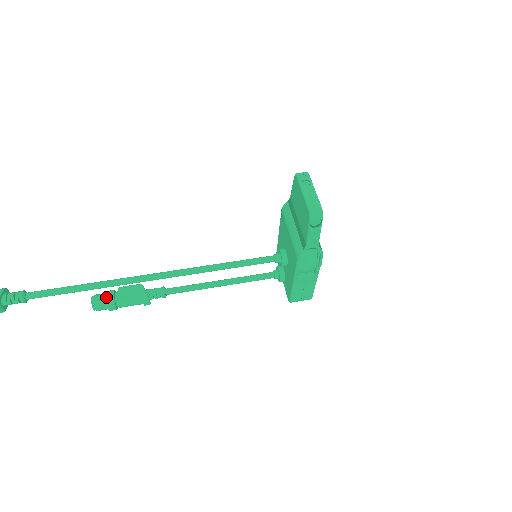
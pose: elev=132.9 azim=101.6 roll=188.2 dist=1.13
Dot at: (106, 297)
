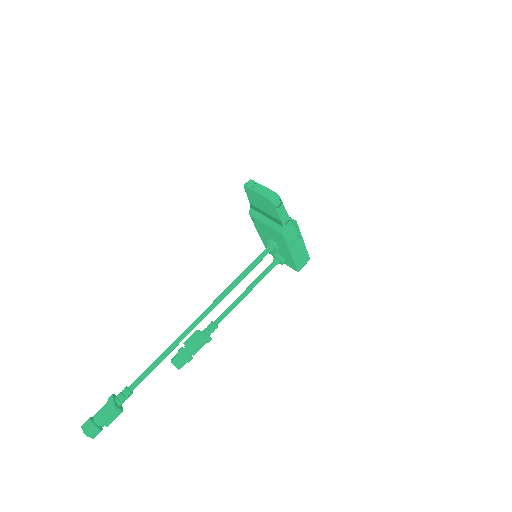
Dot at: (180, 354)
